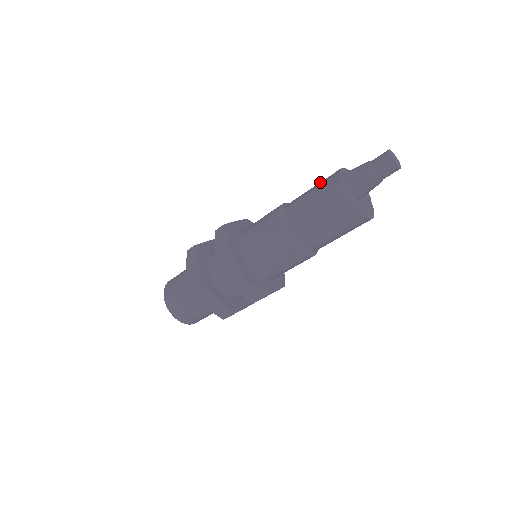
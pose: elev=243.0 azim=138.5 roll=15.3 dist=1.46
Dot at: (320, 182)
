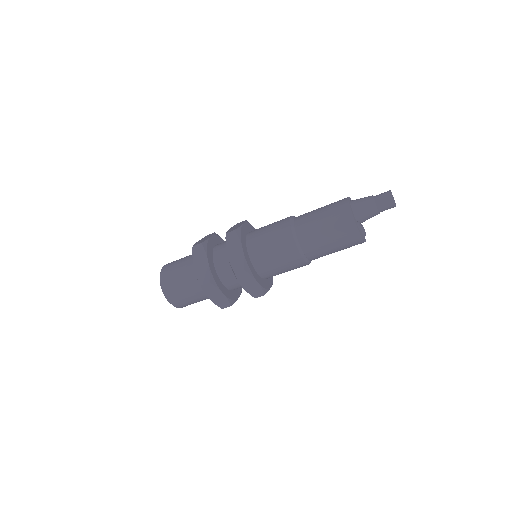
Dot at: occluded
